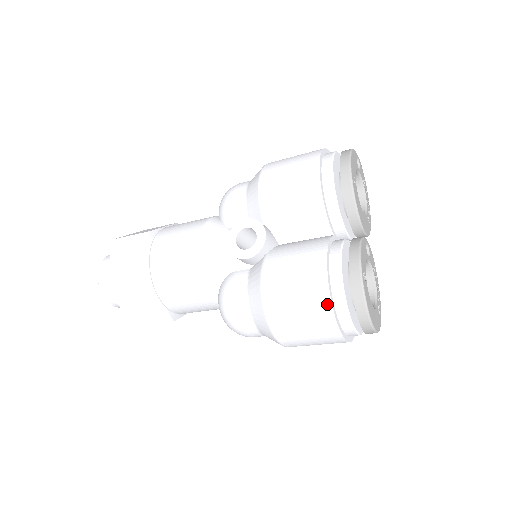
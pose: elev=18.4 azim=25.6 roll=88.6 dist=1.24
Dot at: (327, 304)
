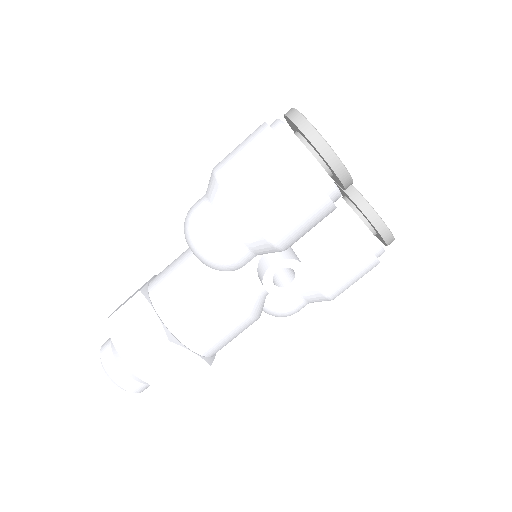
Dot at: (376, 264)
